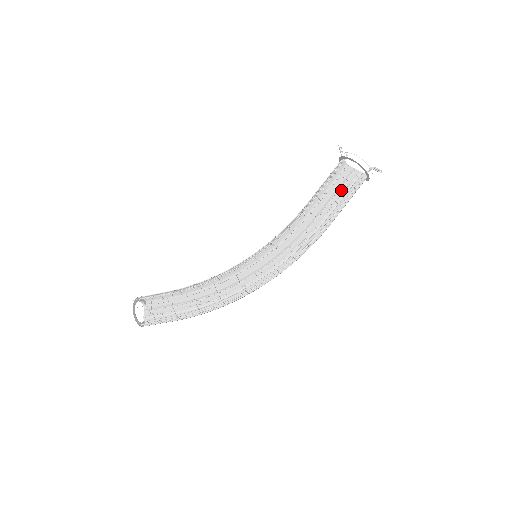
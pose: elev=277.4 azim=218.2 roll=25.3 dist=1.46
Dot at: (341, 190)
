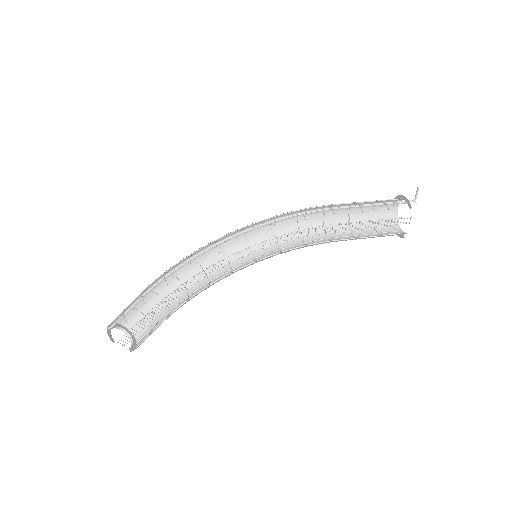
Dot at: occluded
